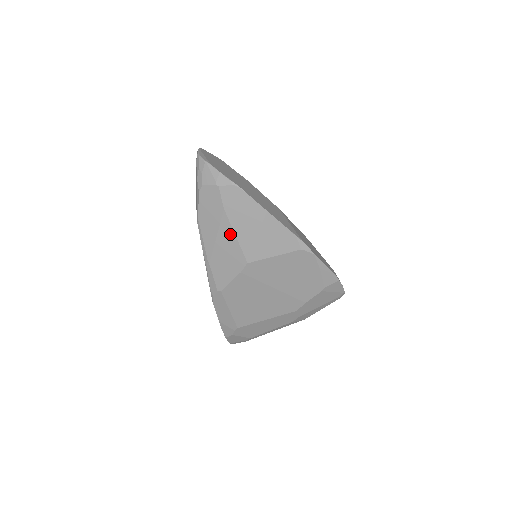
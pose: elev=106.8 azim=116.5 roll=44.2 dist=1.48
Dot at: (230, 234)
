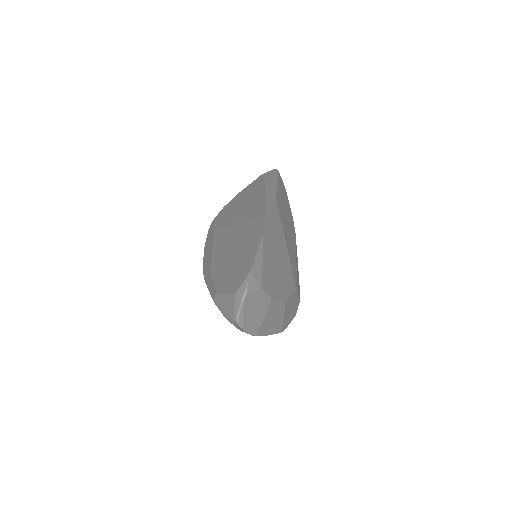
Dot at: occluded
